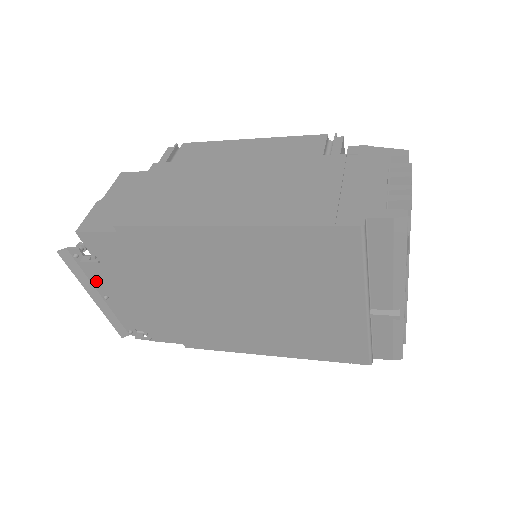
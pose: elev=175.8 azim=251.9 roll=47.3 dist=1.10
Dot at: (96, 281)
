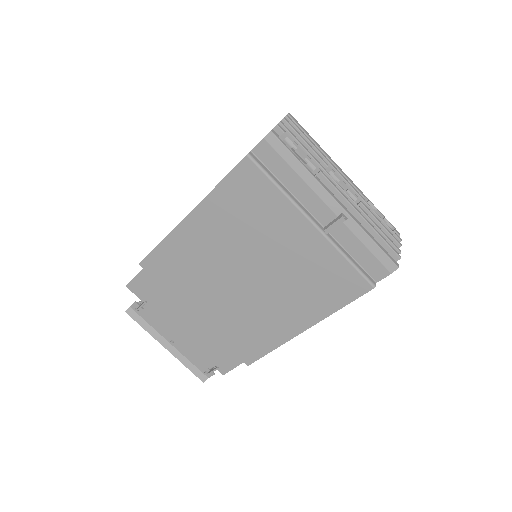
Dot at: (159, 328)
